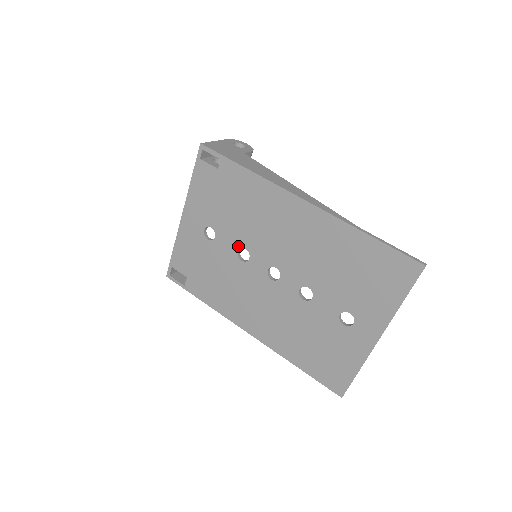
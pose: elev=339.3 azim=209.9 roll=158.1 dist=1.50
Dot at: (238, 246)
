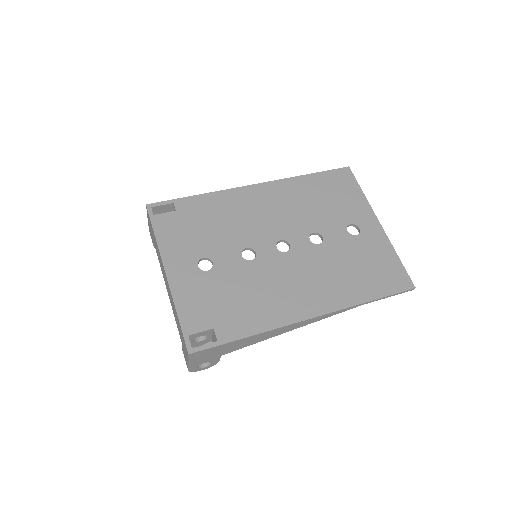
Dot at: (239, 251)
